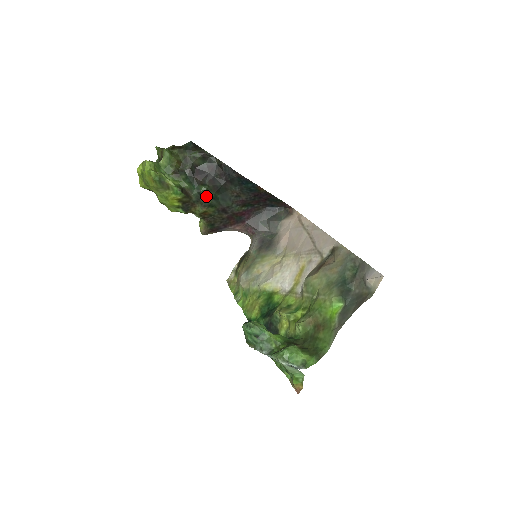
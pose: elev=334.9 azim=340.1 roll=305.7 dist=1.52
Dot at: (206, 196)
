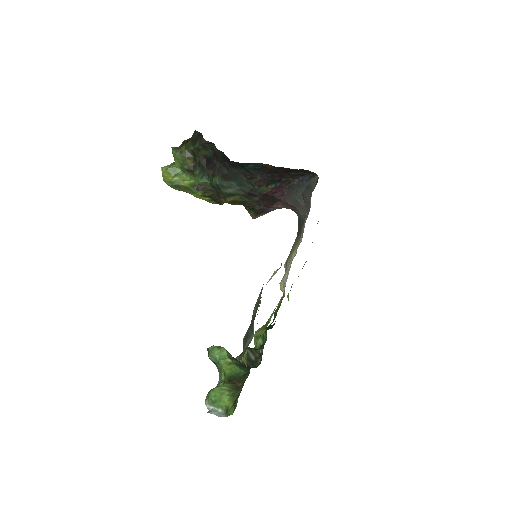
Dot at: (220, 188)
